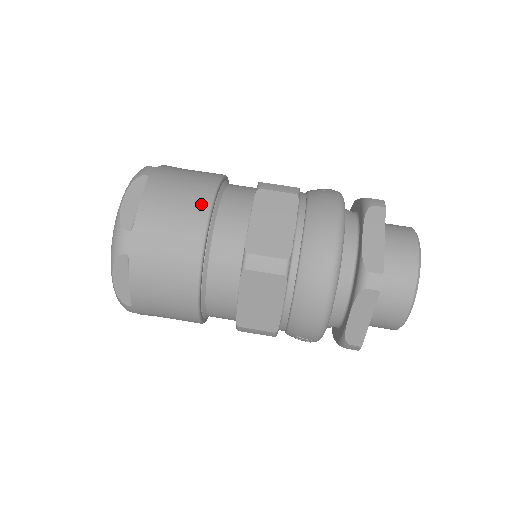
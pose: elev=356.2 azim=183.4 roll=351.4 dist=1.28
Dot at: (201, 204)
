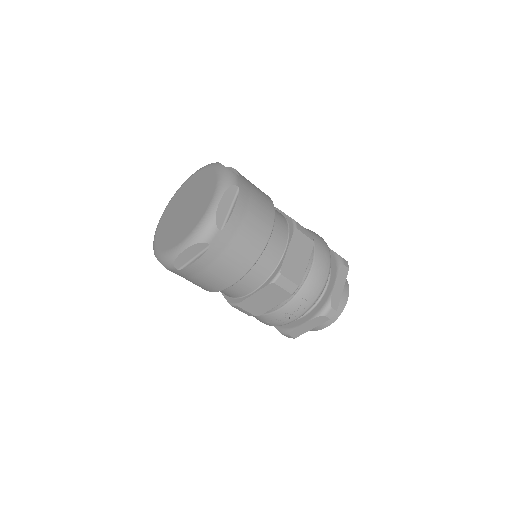
Dot at: occluded
